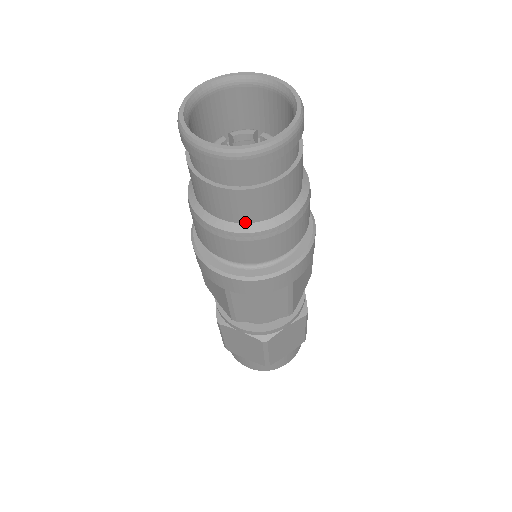
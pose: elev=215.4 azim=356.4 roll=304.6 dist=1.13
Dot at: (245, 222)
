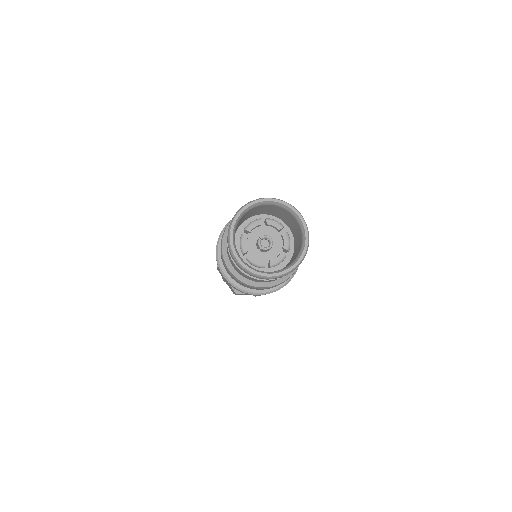
Dot at: occluded
